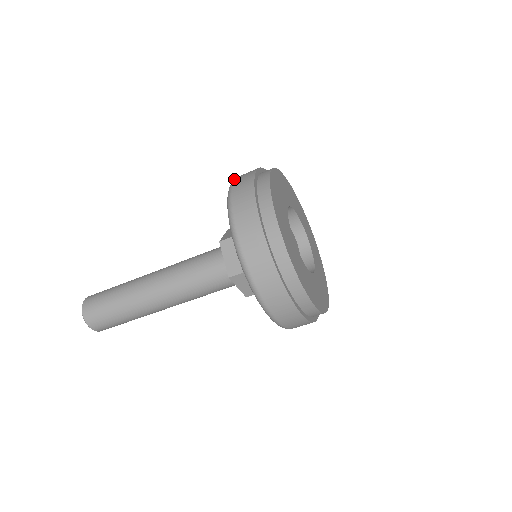
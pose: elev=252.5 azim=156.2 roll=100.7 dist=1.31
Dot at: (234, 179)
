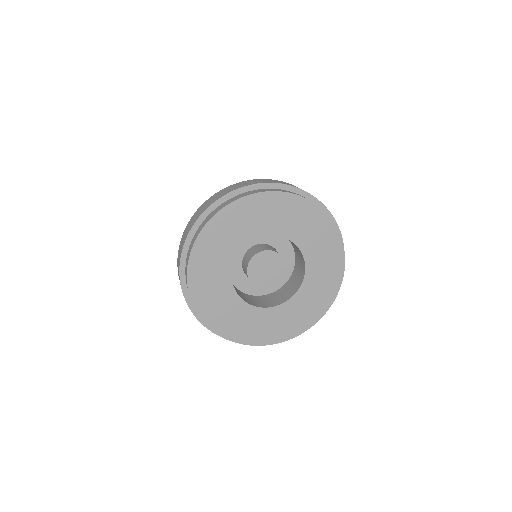
Dot at: occluded
